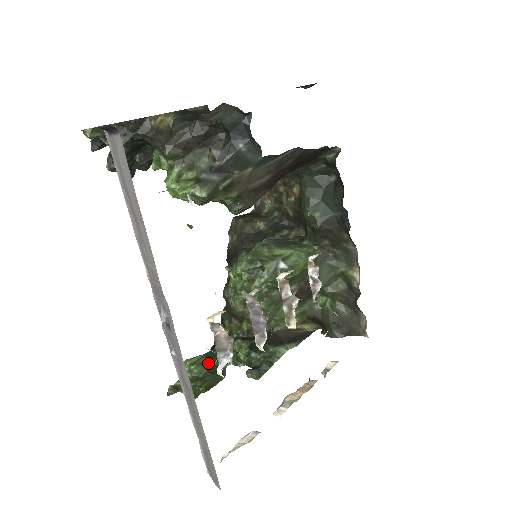
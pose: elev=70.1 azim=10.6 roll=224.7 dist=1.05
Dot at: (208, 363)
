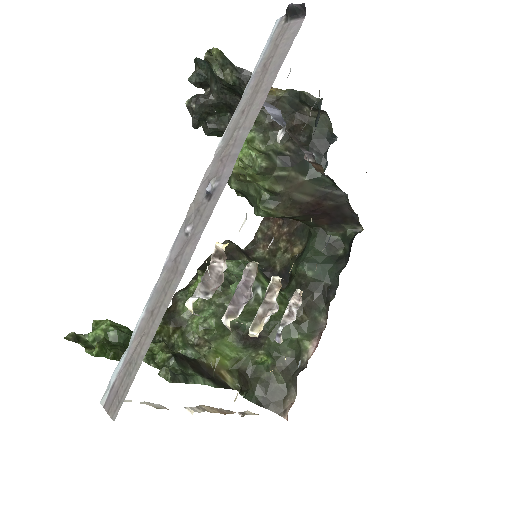
Dot at: (128, 336)
